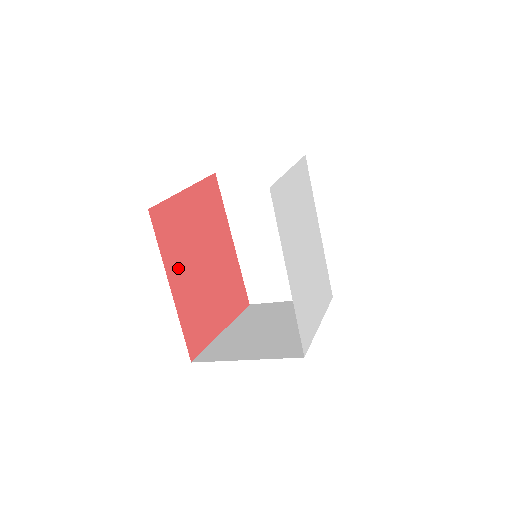
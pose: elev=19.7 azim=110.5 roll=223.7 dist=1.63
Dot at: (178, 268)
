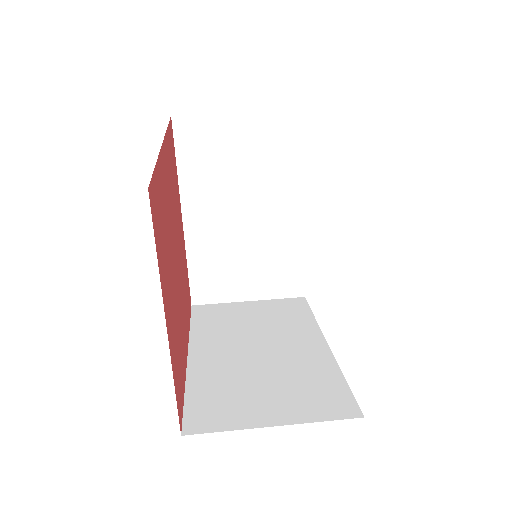
Dot at: (167, 286)
